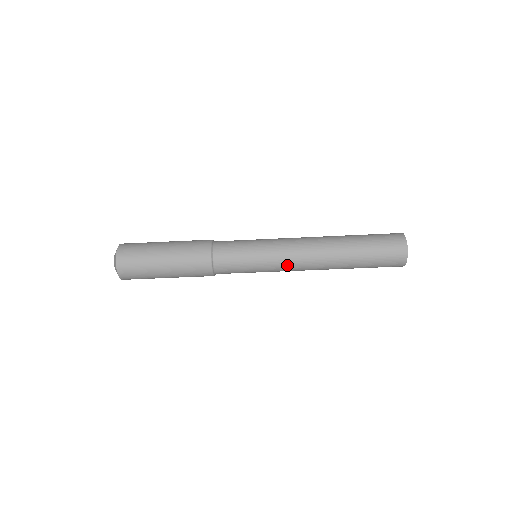
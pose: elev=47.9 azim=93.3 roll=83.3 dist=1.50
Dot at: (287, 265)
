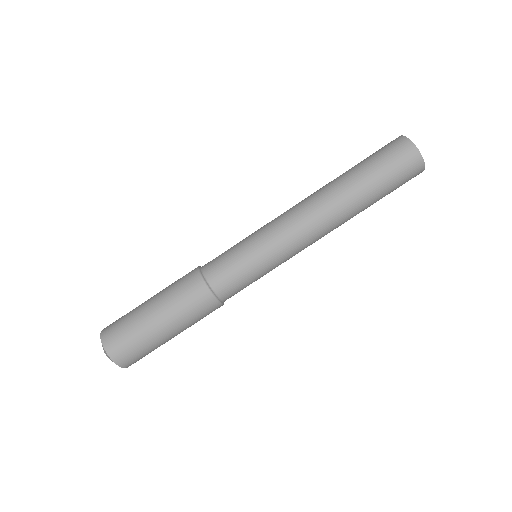
Dot at: (281, 224)
